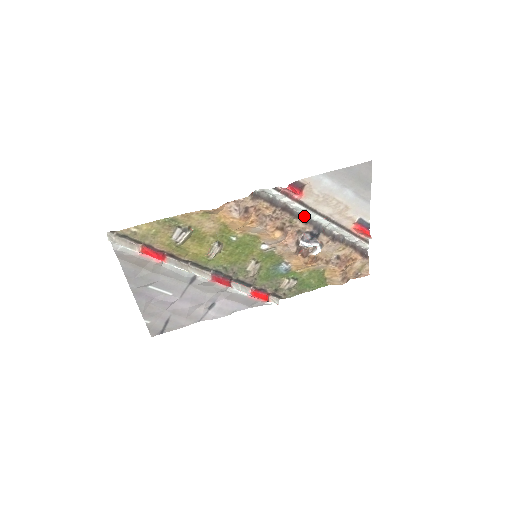
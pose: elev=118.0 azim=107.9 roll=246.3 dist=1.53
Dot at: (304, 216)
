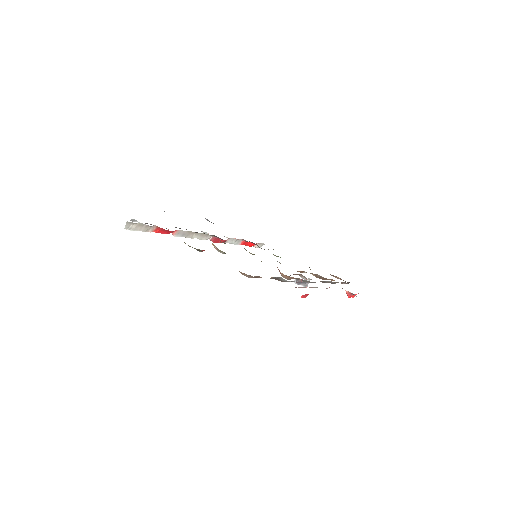
Dot at: occluded
